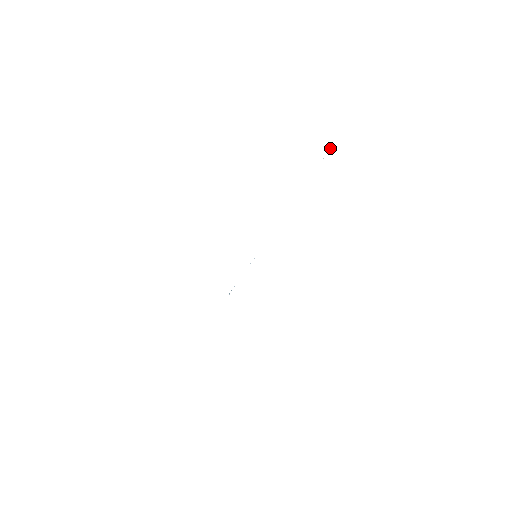
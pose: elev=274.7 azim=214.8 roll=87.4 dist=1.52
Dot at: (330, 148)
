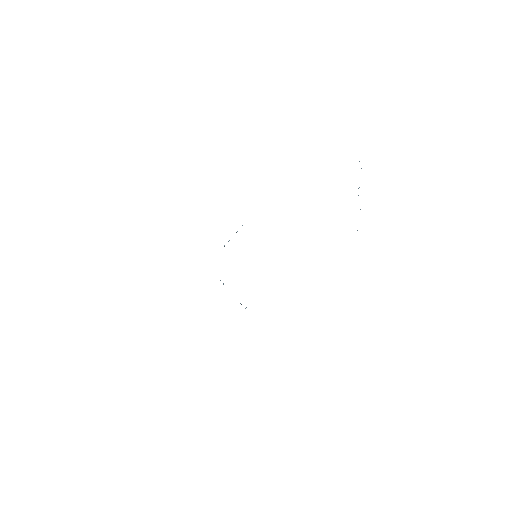
Dot at: (361, 168)
